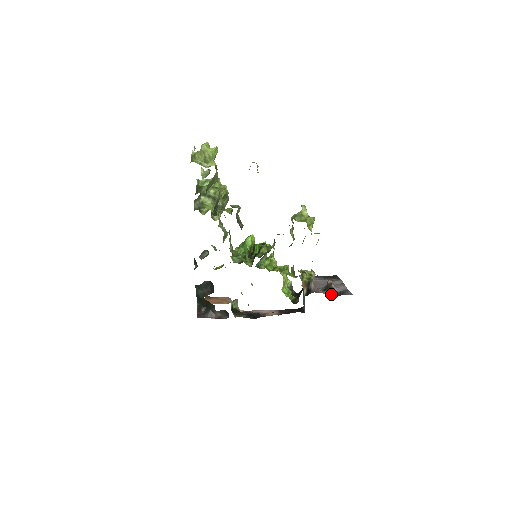
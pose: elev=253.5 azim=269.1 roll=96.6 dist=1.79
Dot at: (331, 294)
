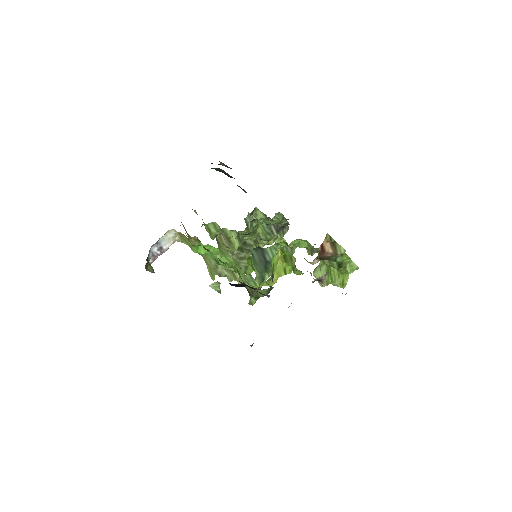
Dot at: occluded
